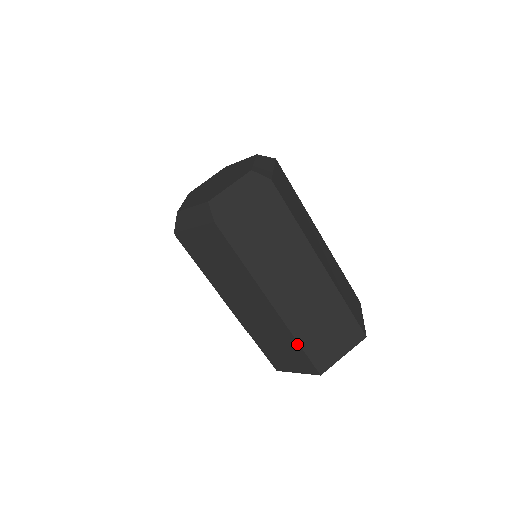
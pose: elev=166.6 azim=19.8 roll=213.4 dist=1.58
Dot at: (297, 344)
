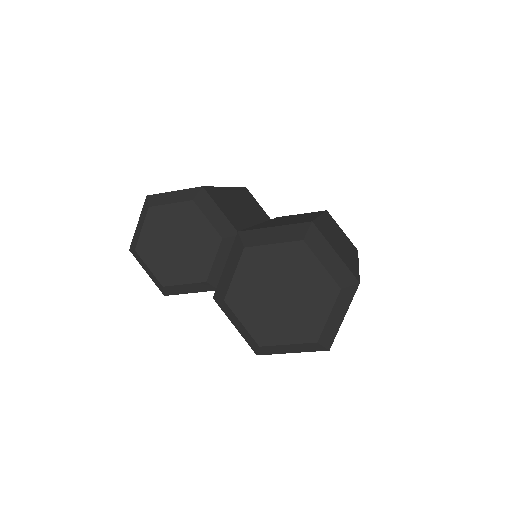
Dot at: occluded
